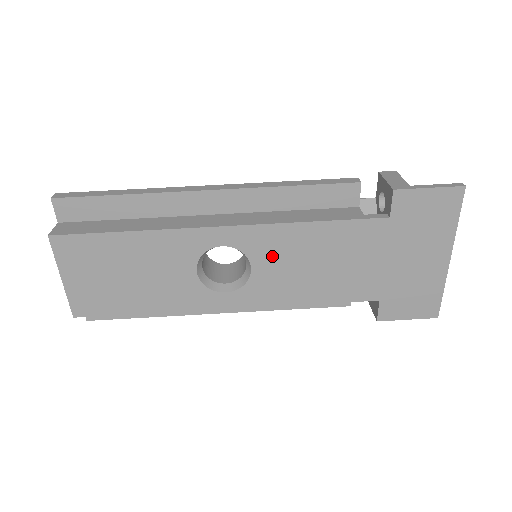
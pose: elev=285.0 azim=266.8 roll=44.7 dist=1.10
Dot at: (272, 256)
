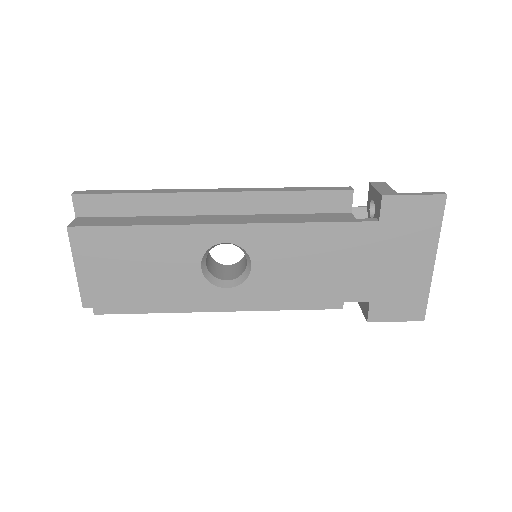
Dot at: (271, 254)
